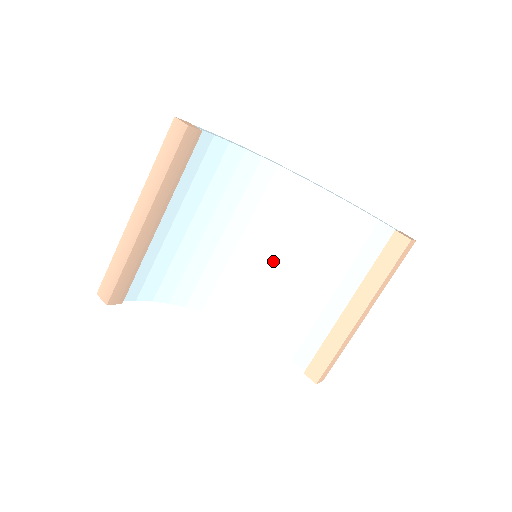
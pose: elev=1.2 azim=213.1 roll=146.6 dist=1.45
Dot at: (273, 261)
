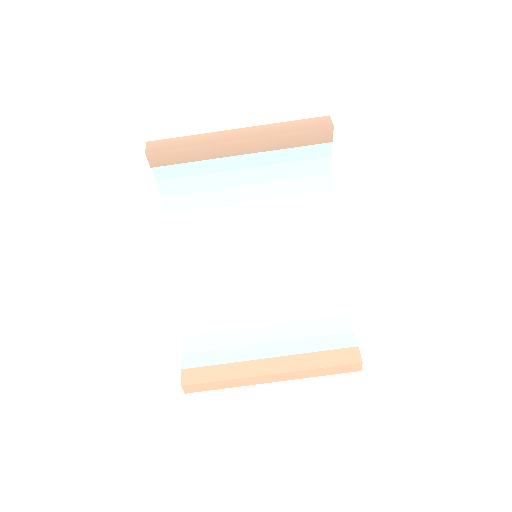
Dot at: (257, 277)
